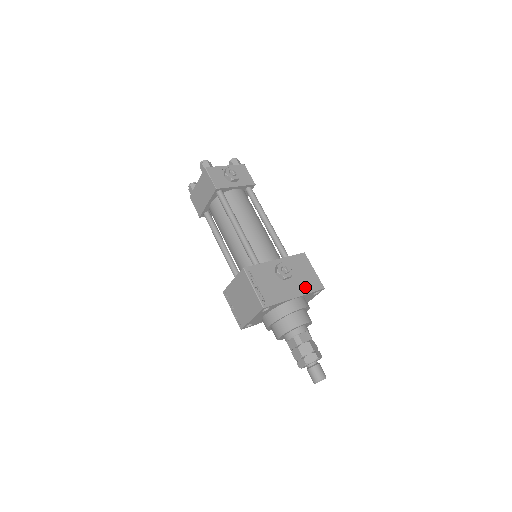
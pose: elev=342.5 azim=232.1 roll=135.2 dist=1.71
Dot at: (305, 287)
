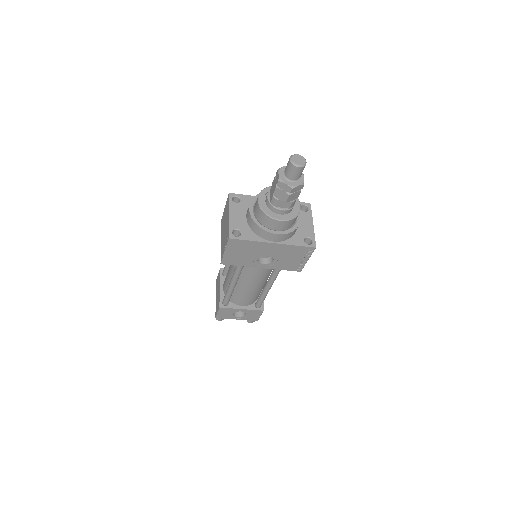
Dot at: occluded
